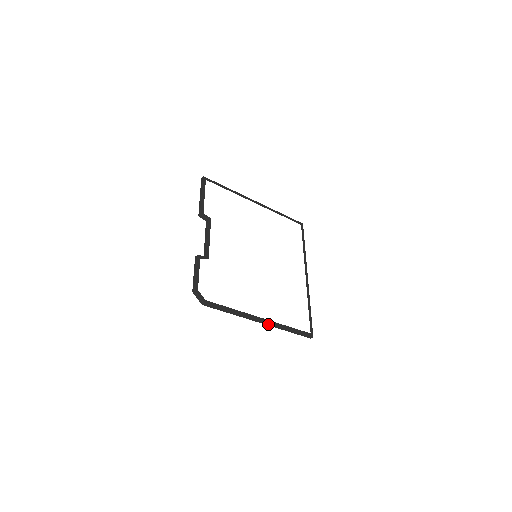
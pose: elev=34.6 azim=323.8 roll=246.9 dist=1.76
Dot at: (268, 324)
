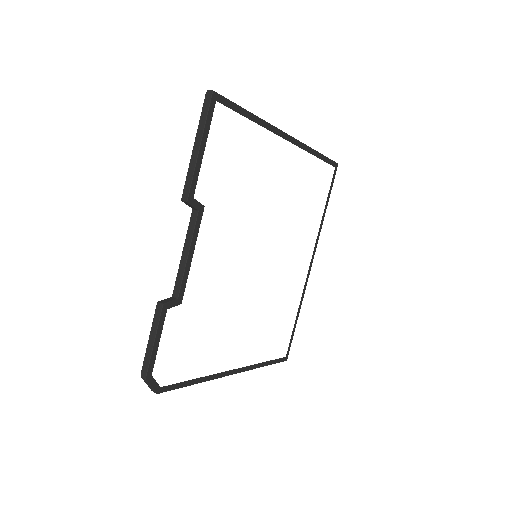
Dot at: (240, 371)
